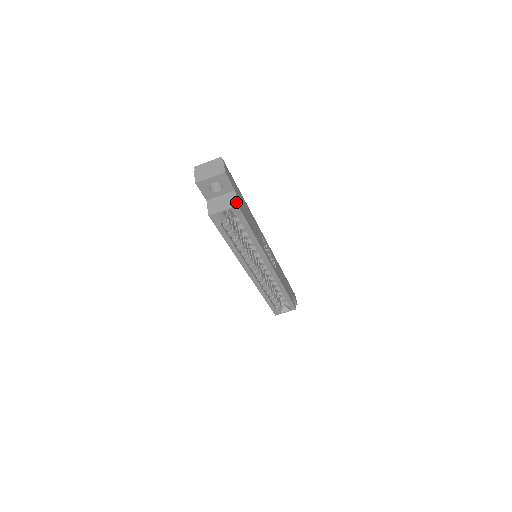
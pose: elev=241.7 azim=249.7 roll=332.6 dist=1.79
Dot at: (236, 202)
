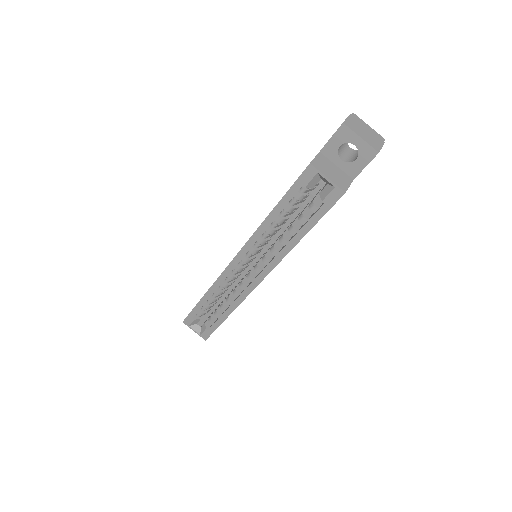
Dot at: (347, 188)
